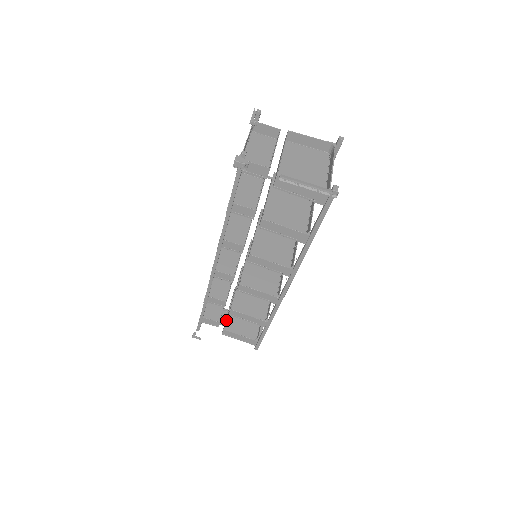
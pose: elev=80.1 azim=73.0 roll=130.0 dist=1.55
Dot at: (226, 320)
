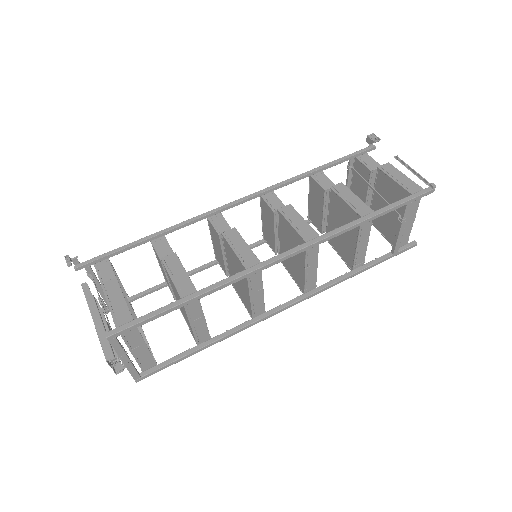
Dot at: occluded
